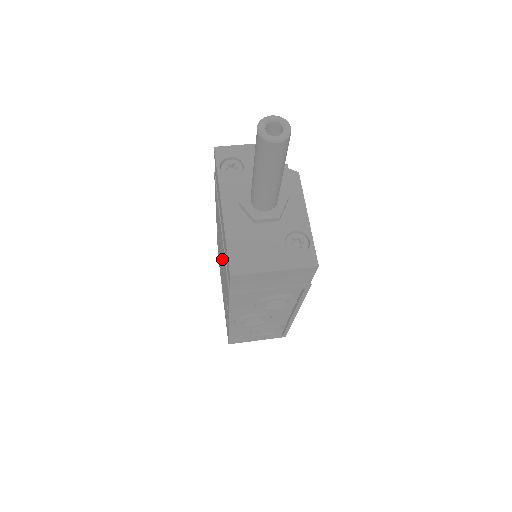
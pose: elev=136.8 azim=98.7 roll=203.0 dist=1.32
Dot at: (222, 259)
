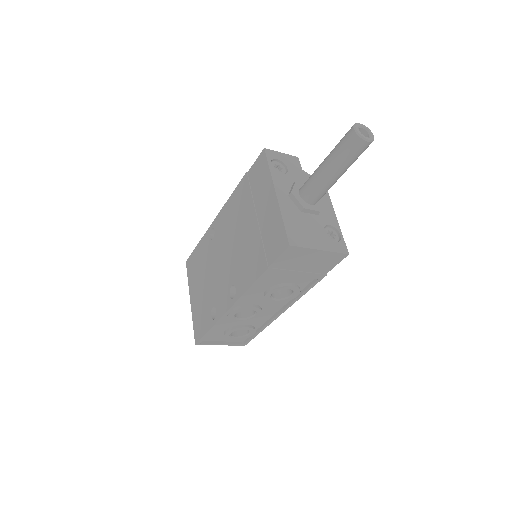
Dot at: (235, 250)
